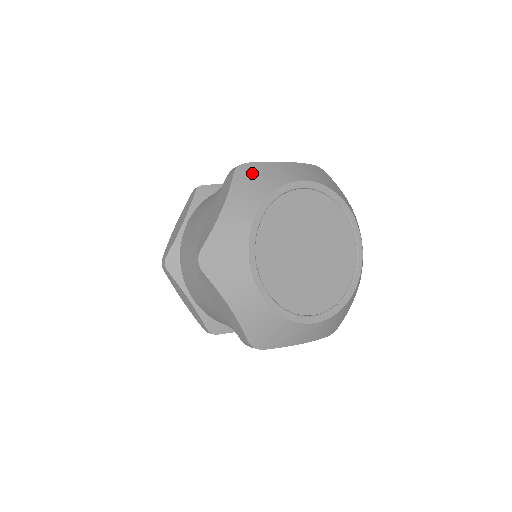
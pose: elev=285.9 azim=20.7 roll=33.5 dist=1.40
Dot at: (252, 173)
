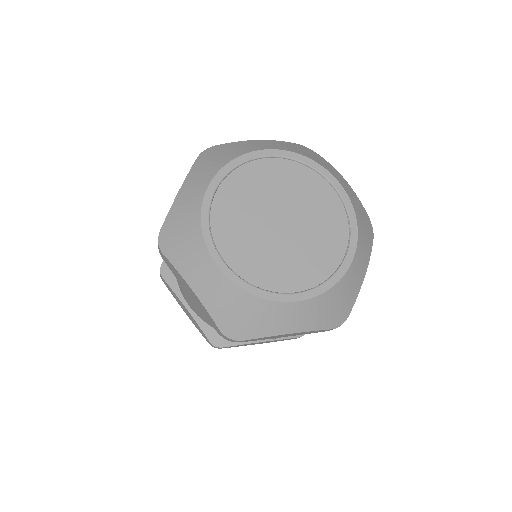
Dot at: (309, 151)
